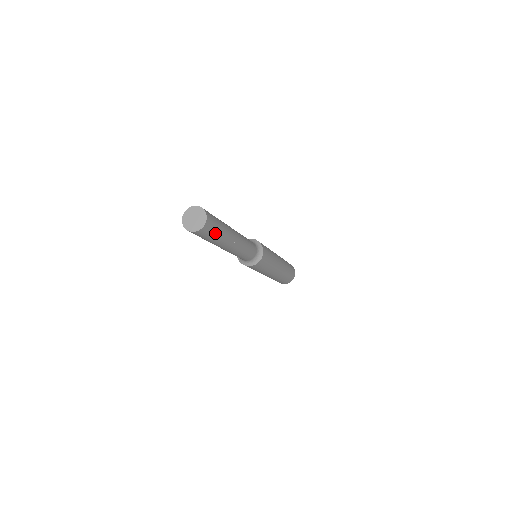
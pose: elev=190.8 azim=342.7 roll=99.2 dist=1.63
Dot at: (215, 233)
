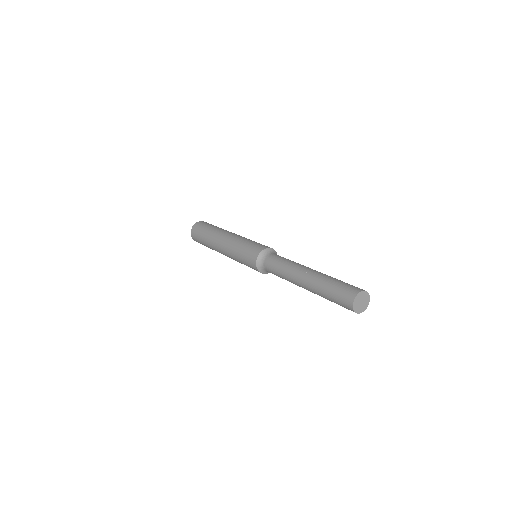
Dot at: occluded
